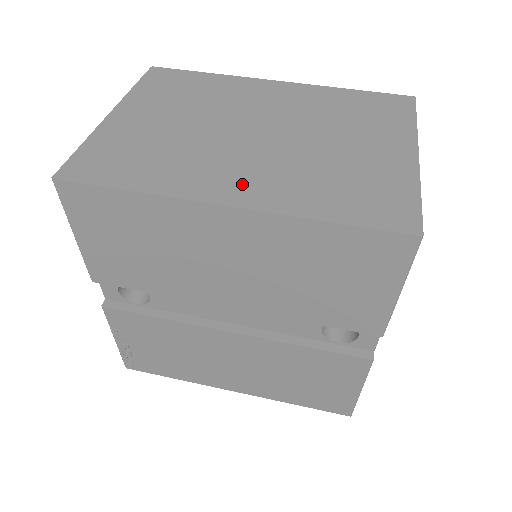
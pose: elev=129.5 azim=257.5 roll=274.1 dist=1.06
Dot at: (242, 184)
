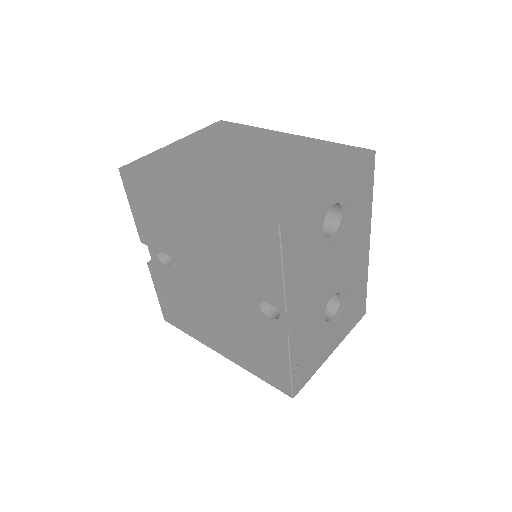
Dot at: (206, 184)
